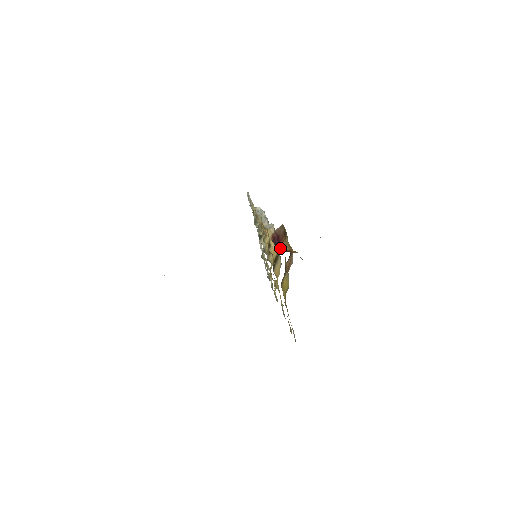
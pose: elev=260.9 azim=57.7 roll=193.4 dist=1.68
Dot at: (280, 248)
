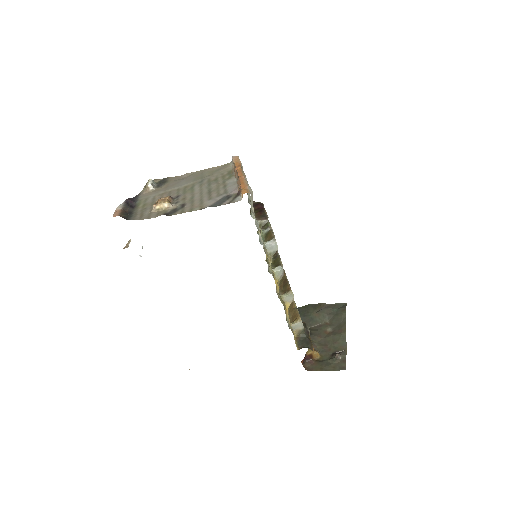
Dot at: occluded
